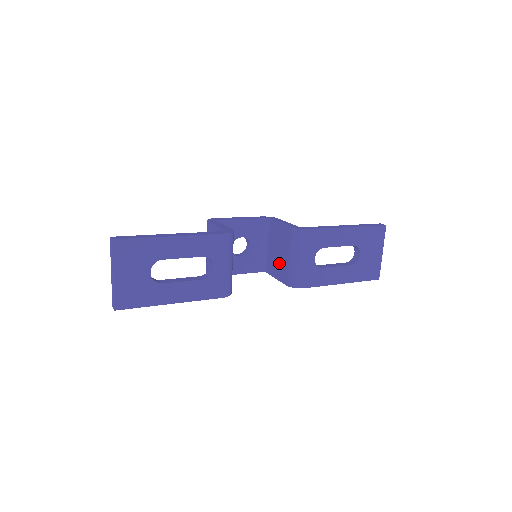
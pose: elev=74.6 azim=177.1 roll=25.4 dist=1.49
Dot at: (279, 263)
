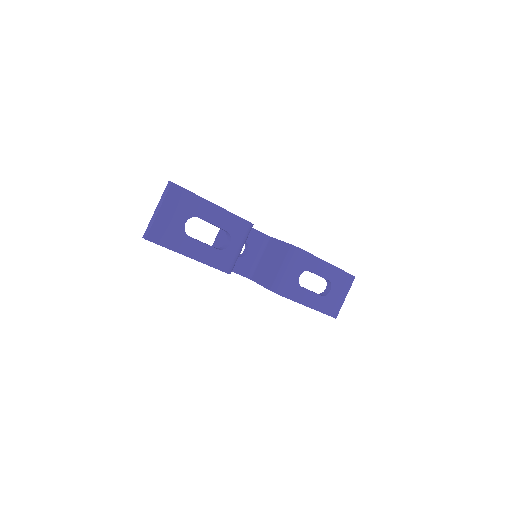
Dot at: (268, 272)
